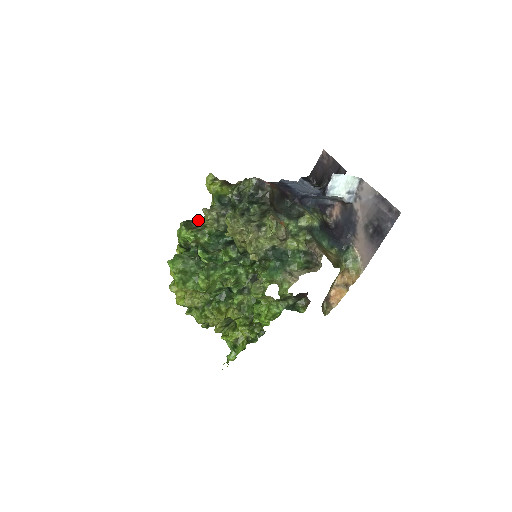
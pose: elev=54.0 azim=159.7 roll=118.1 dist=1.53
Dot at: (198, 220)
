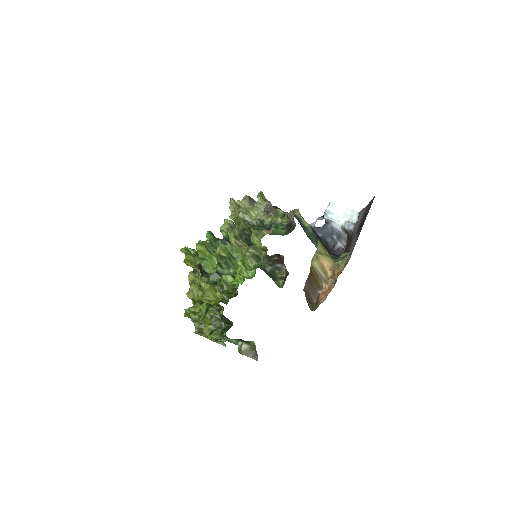
Dot at: occluded
